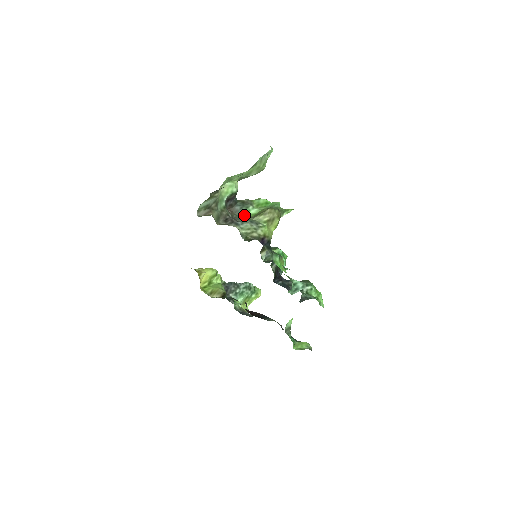
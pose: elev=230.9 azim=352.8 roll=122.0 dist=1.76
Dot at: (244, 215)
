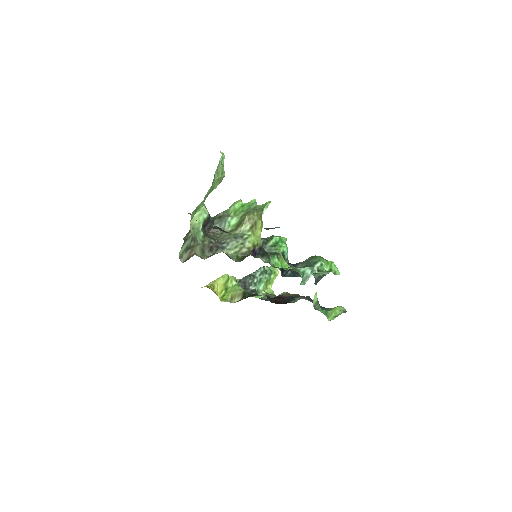
Dot at: (226, 230)
